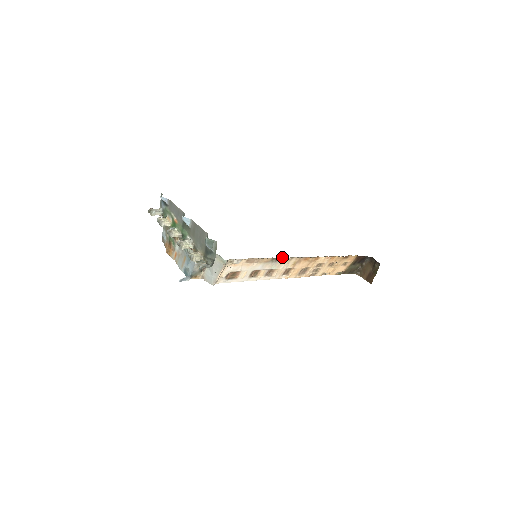
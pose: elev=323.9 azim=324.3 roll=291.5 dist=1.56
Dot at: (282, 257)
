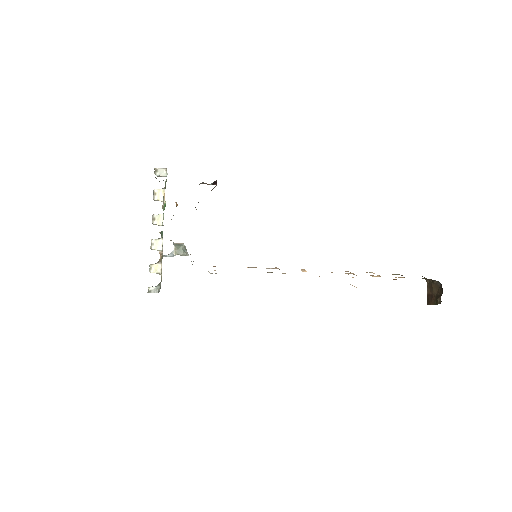
Dot at: occluded
